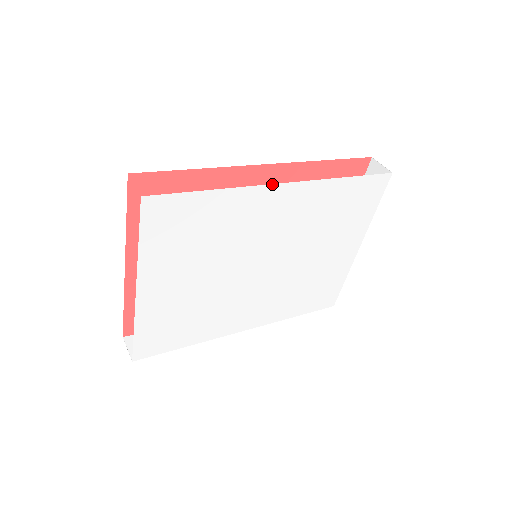
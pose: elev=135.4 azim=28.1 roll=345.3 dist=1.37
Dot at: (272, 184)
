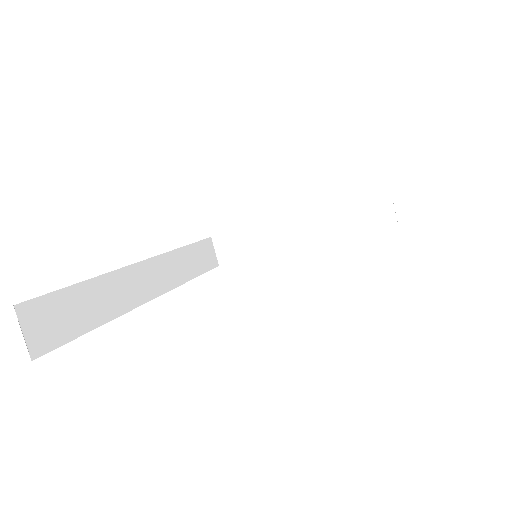
Dot at: occluded
